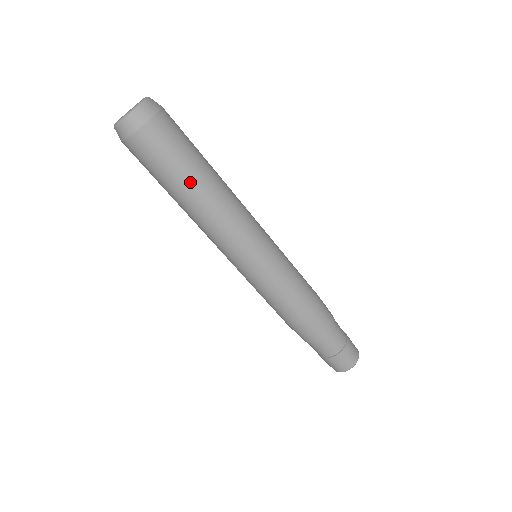
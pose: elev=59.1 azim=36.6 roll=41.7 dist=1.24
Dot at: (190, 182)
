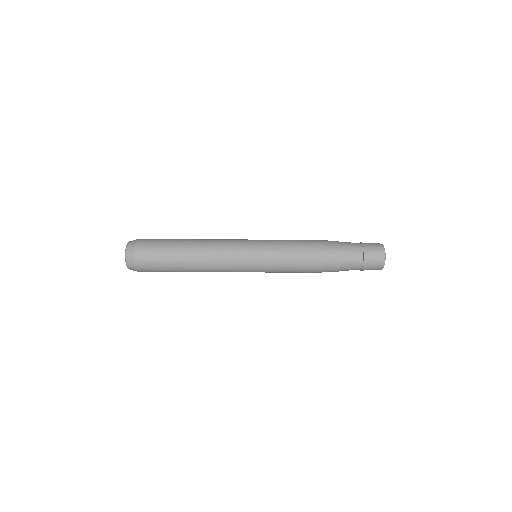
Dot at: (180, 243)
